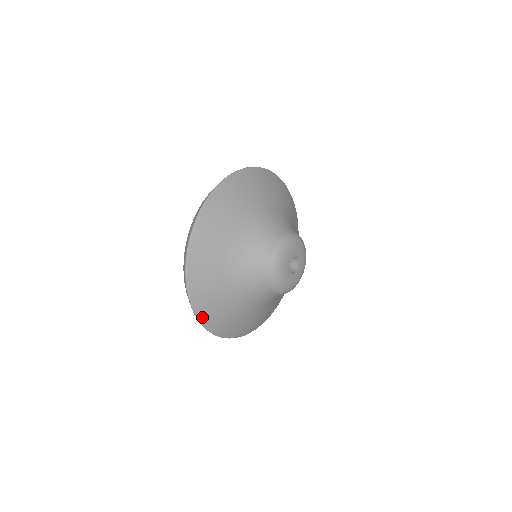
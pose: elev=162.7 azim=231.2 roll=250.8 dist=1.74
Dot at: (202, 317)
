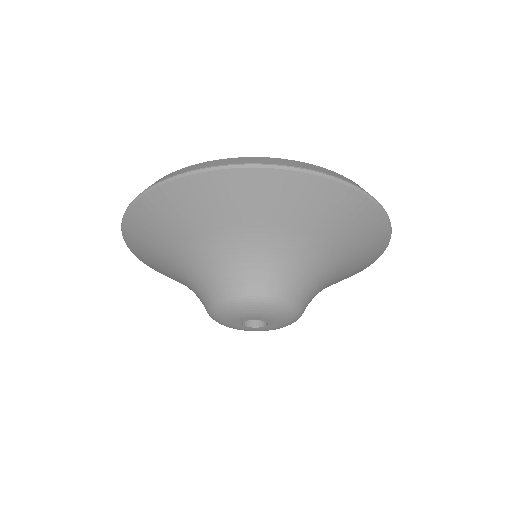
Dot at: occluded
